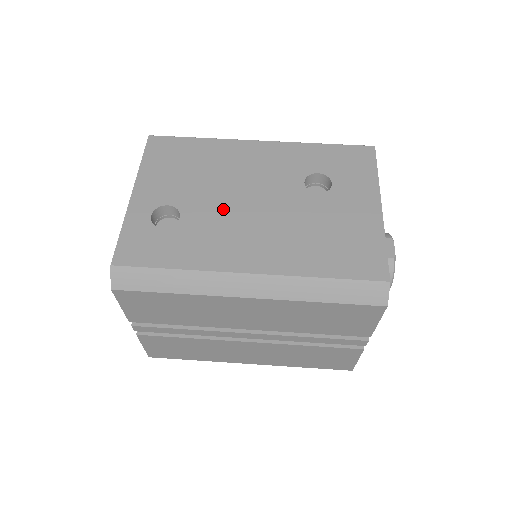
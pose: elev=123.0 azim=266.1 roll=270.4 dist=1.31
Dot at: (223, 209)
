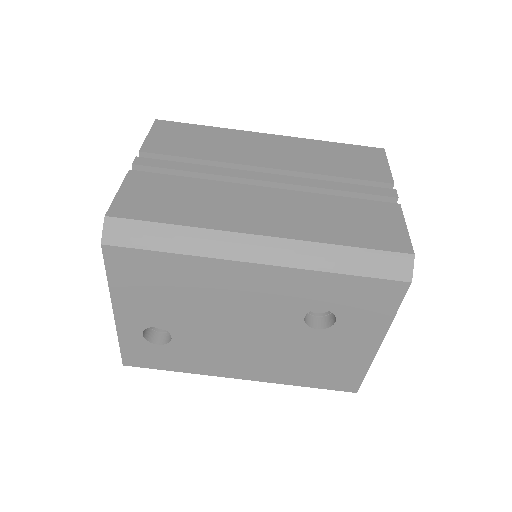
Dot at: (214, 335)
